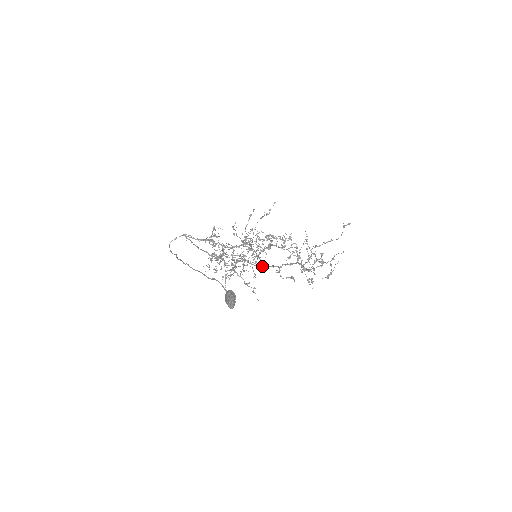
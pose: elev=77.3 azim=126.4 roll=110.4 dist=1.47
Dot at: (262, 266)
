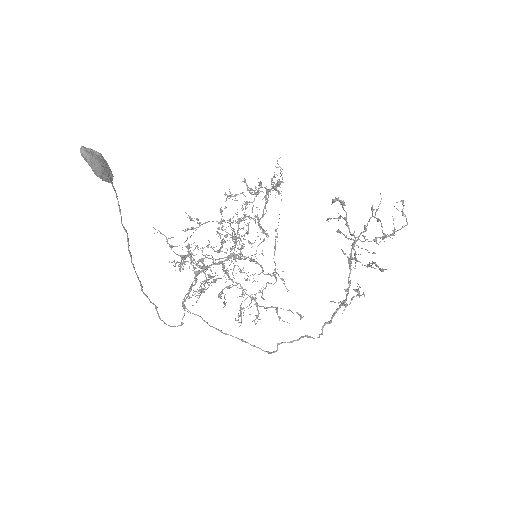
Dot at: (327, 323)
